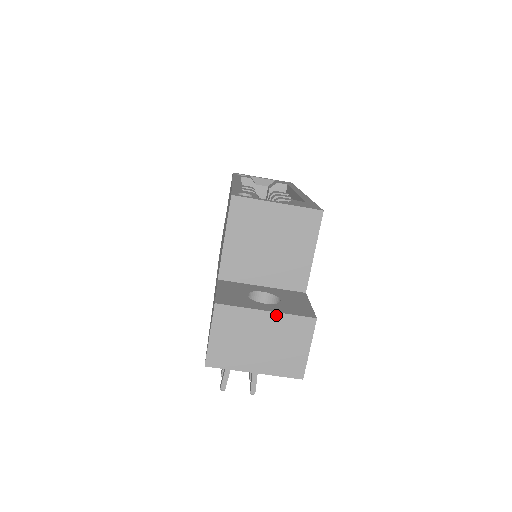
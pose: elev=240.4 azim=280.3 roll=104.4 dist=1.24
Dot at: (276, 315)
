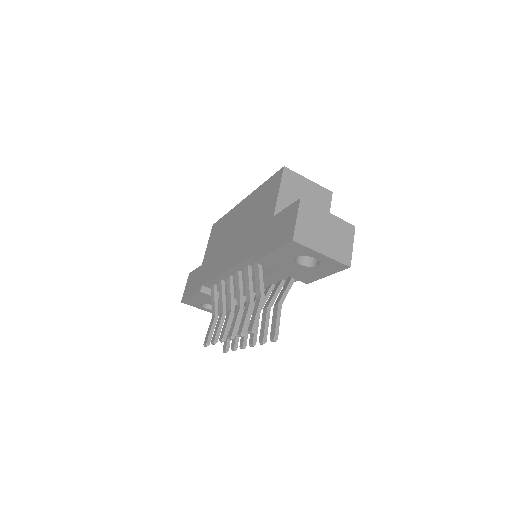
Dot at: (334, 217)
